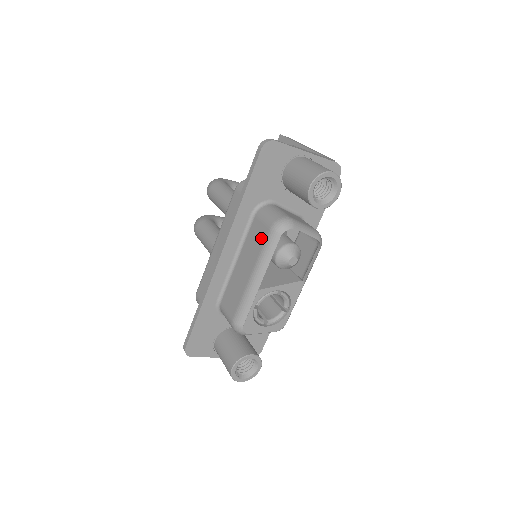
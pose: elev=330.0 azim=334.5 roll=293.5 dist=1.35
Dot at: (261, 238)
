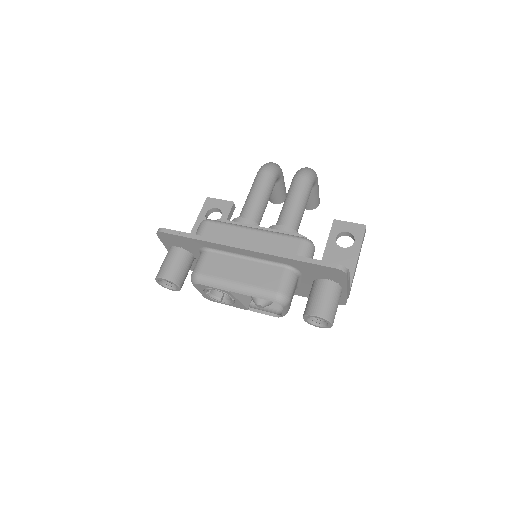
Dot at: (268, 283)
